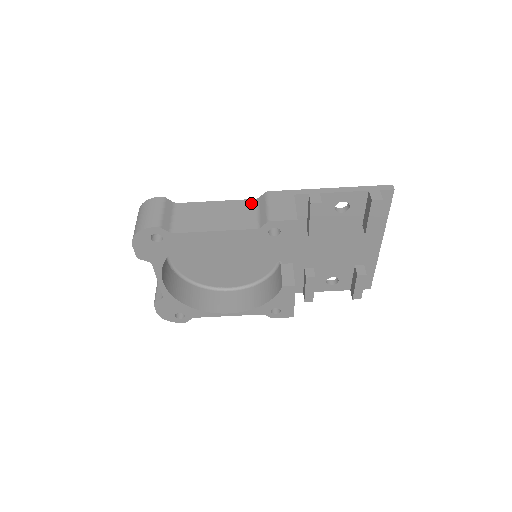
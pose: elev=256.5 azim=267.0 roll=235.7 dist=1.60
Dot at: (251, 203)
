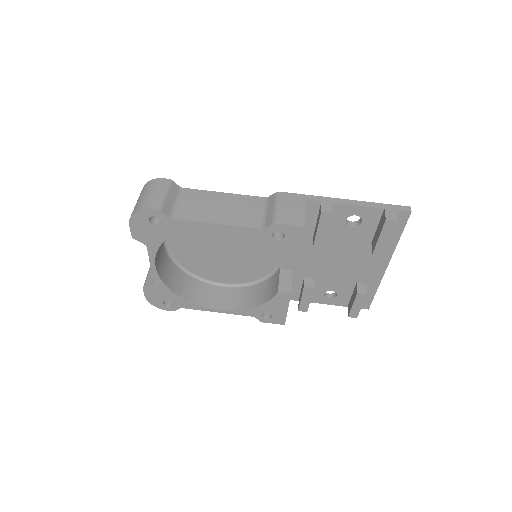
Dot at: (260, 201)
